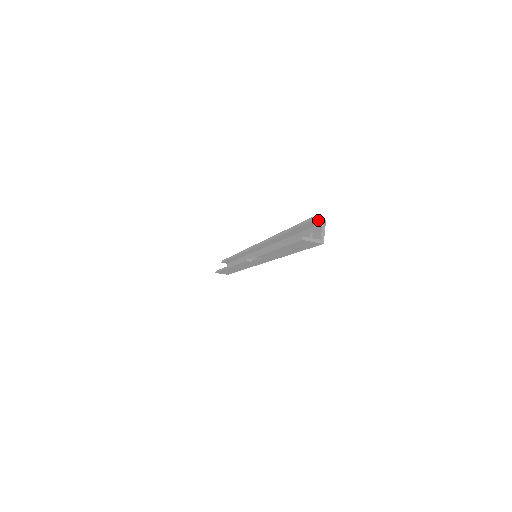
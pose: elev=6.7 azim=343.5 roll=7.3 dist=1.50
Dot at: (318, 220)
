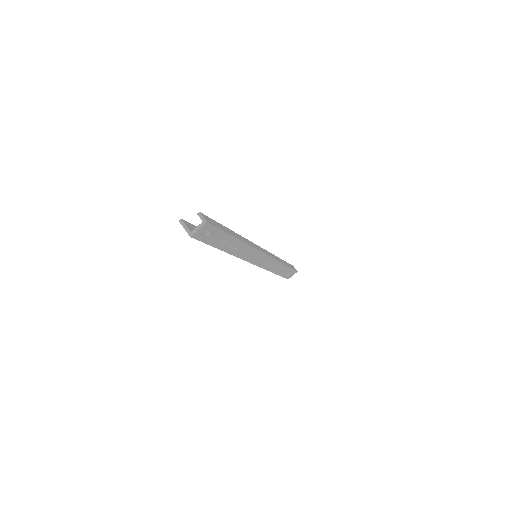
Dot at: (201, 217)
